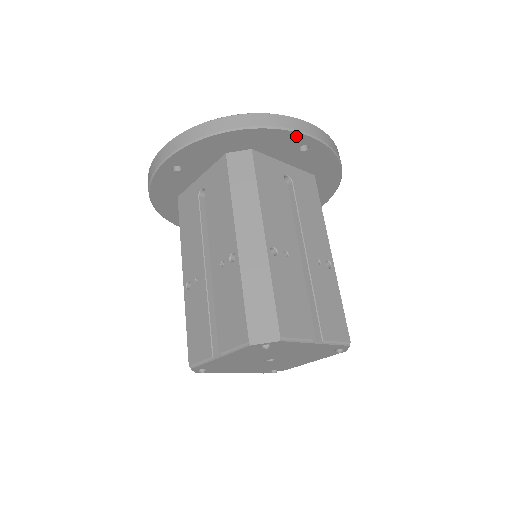
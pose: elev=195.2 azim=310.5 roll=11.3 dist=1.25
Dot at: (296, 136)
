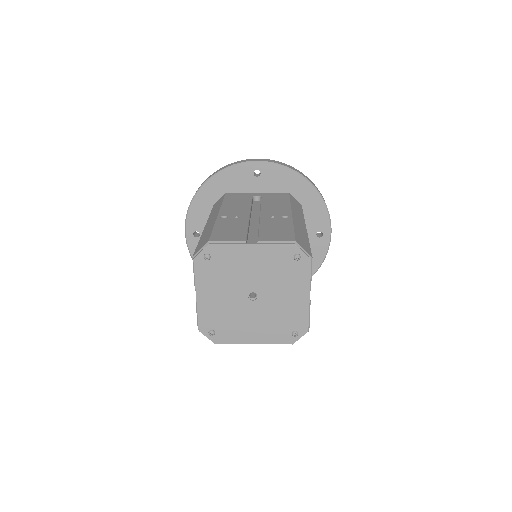
Dot at: (243, 167)
